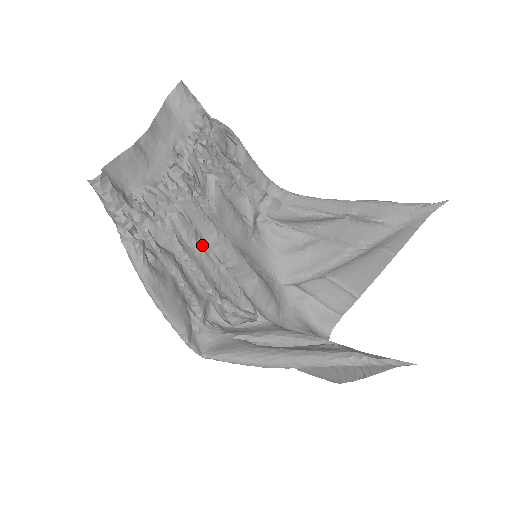
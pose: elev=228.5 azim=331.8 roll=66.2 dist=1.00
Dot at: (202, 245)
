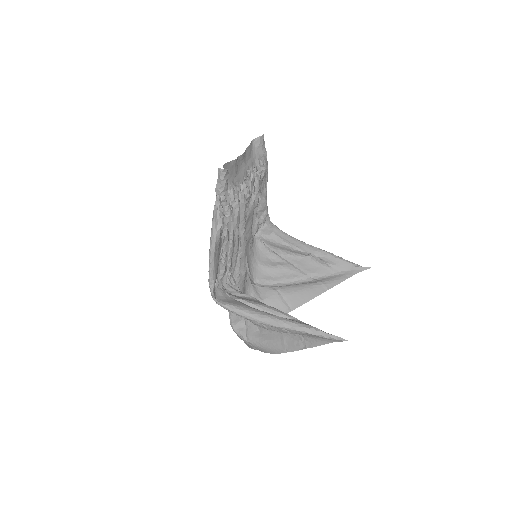
Dot at: (238, 234)
